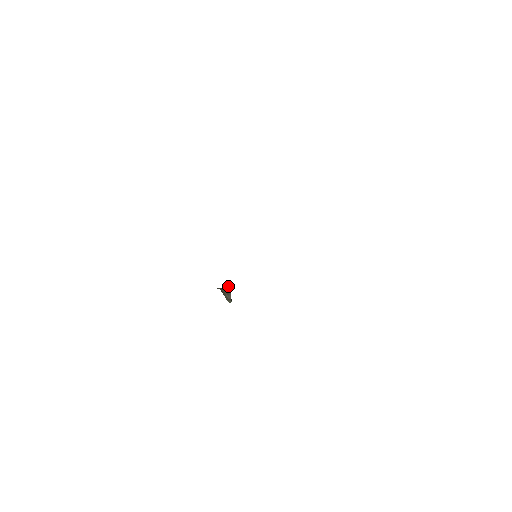
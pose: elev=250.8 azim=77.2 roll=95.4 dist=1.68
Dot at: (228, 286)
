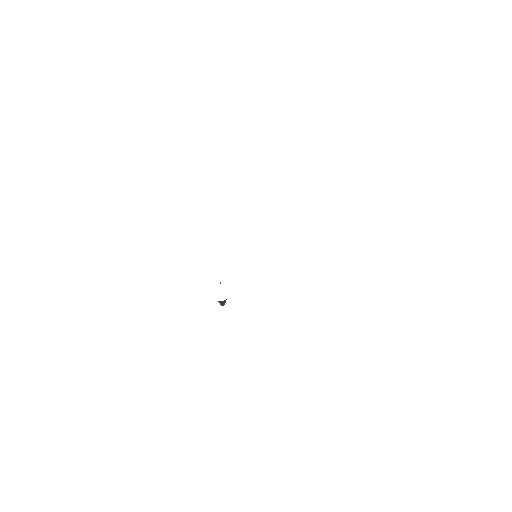
Dot at: occluded
